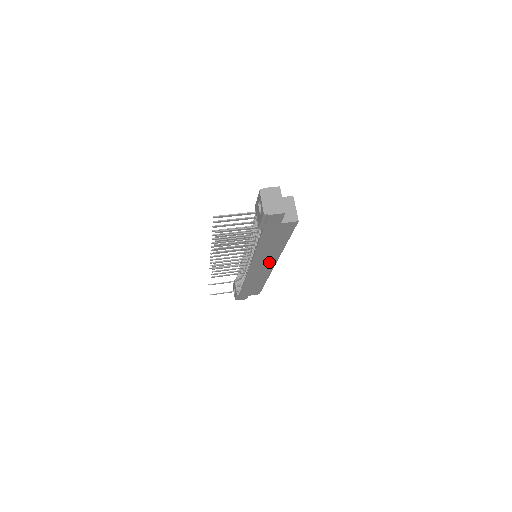
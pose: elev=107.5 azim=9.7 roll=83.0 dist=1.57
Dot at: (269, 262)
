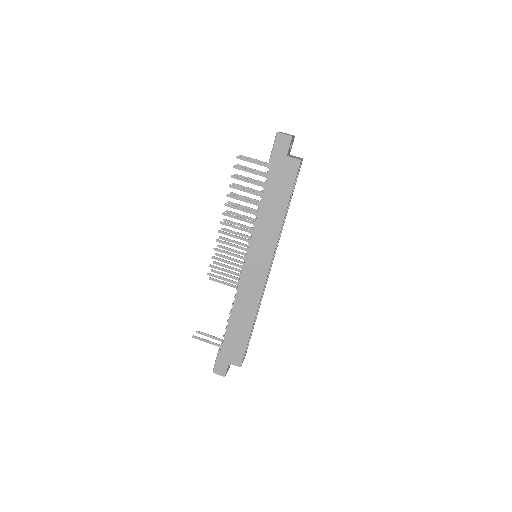
Dot at: (265, 254)
